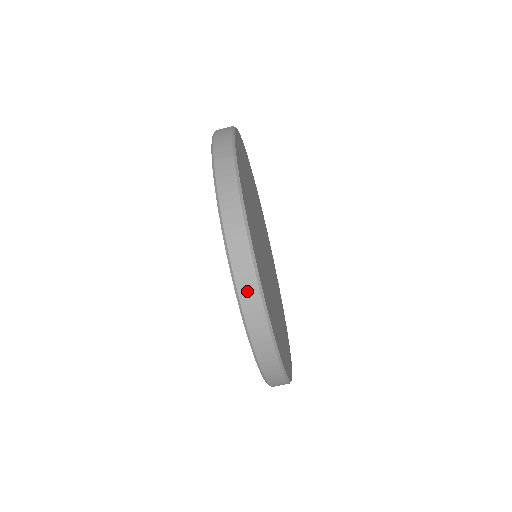
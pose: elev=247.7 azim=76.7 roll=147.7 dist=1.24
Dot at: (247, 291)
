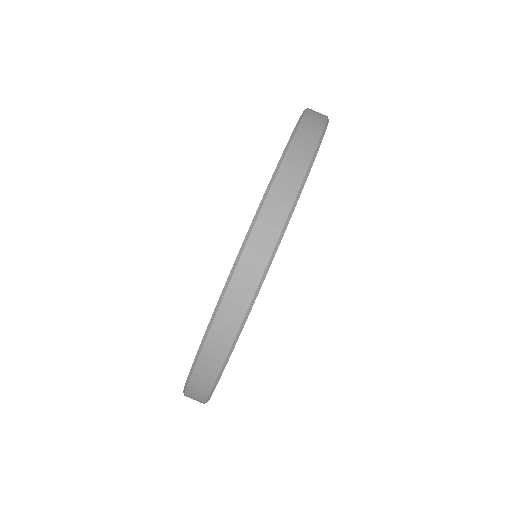
Dot at: (315, 116)
